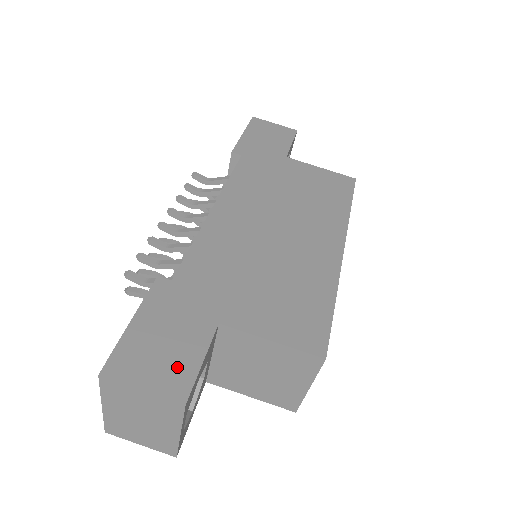
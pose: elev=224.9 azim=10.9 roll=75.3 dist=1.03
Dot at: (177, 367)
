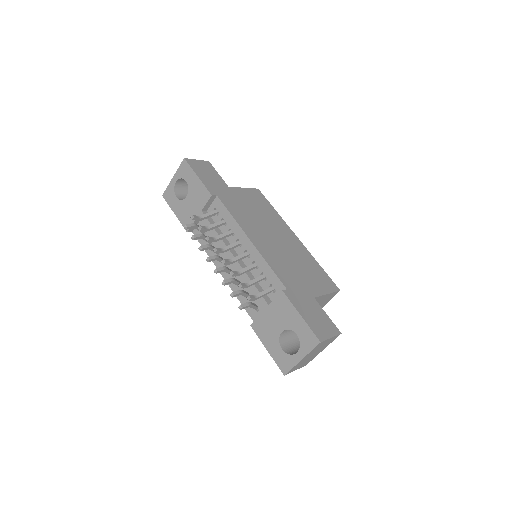
Dot at: (327, 323)
